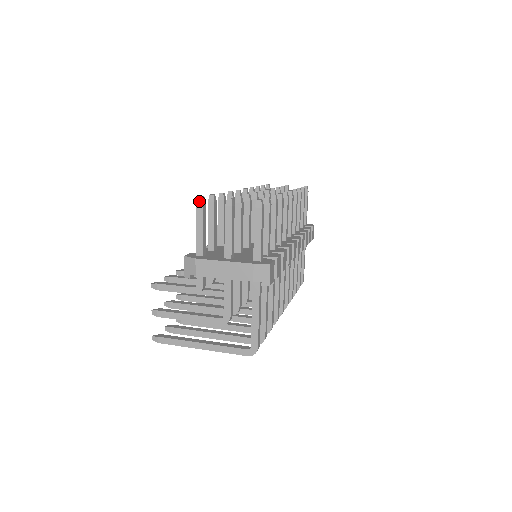
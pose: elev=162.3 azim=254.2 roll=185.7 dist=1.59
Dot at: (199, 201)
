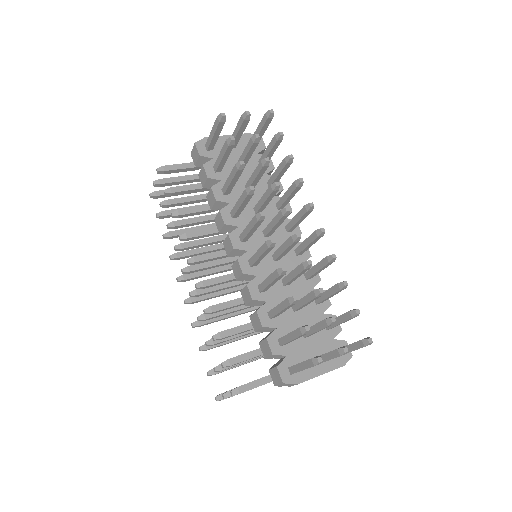
Dot at: (318, 364)
